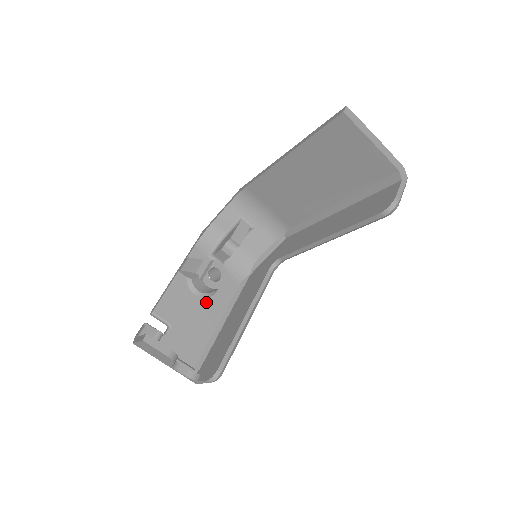
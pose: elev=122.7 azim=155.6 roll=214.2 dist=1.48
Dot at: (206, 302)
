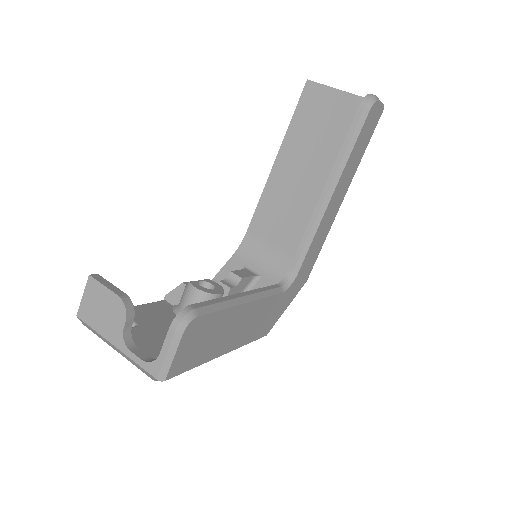
Dot at: occluded
